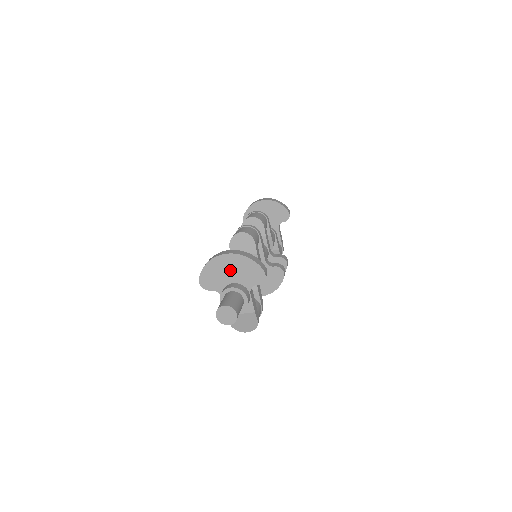
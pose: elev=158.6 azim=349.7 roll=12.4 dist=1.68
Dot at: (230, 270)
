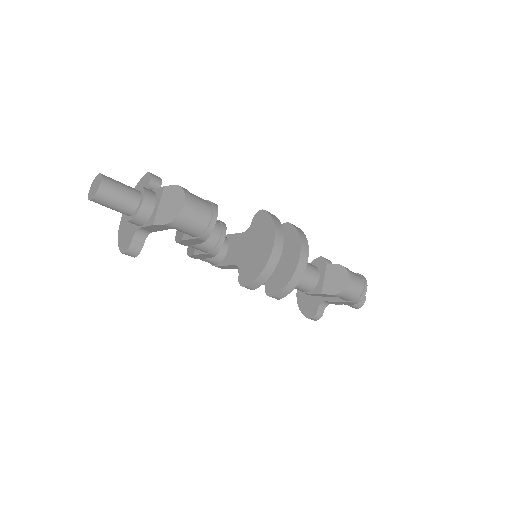
Dot at: occluded
